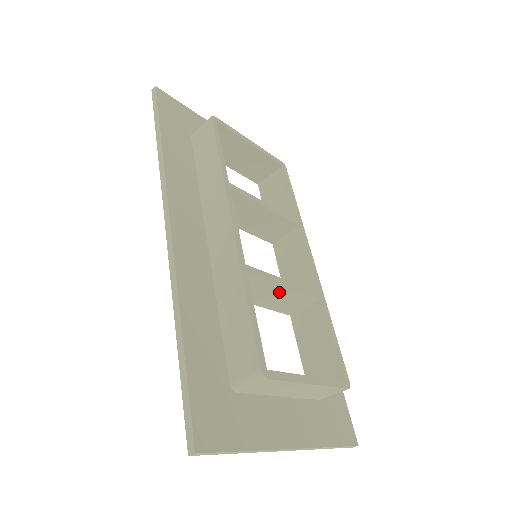
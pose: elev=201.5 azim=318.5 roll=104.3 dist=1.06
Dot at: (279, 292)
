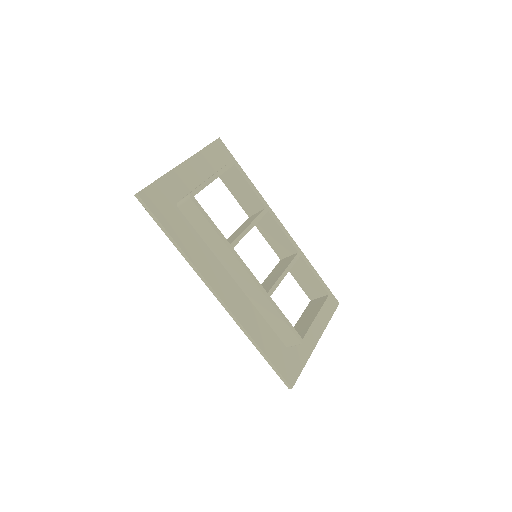
Dot at: occluded
